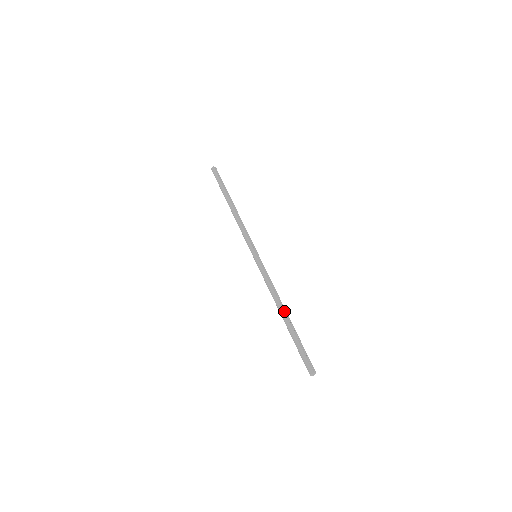
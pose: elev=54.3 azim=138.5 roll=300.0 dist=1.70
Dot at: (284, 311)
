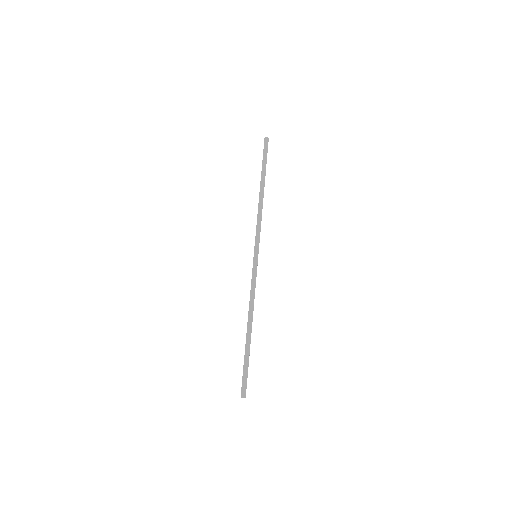
Dot at: occluded
